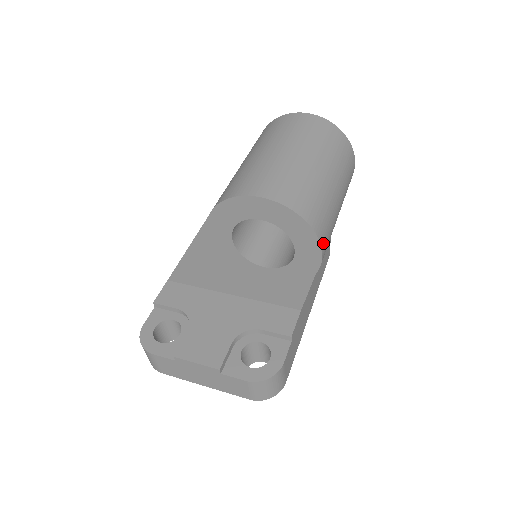
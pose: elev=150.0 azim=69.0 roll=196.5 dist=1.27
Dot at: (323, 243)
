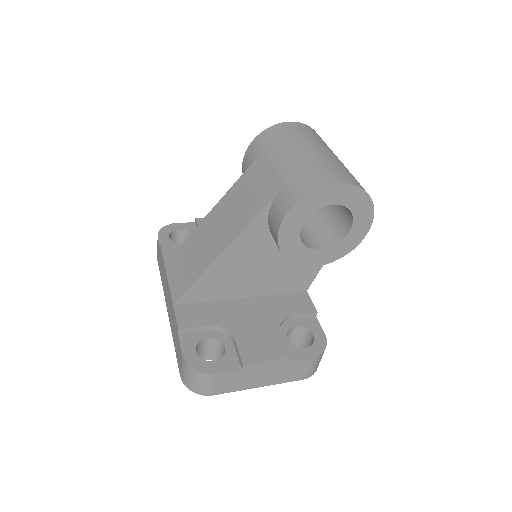
Dot at: occluded
